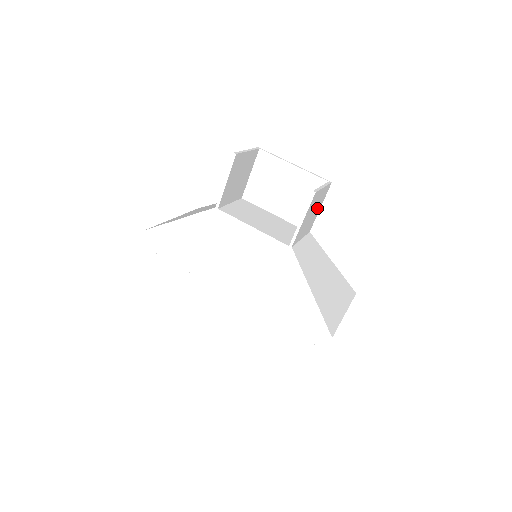
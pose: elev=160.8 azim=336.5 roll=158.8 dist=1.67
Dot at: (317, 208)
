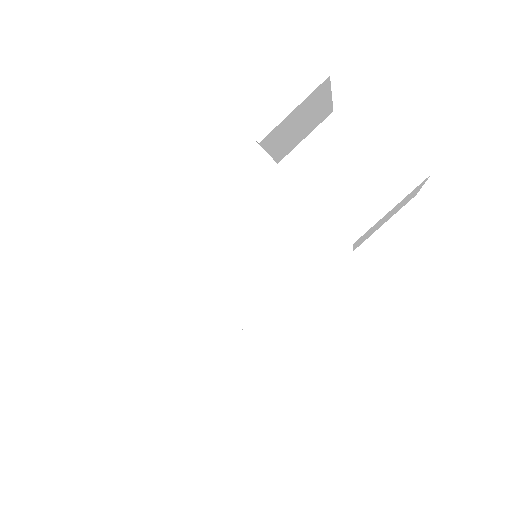
Dot at: (388, 217)
